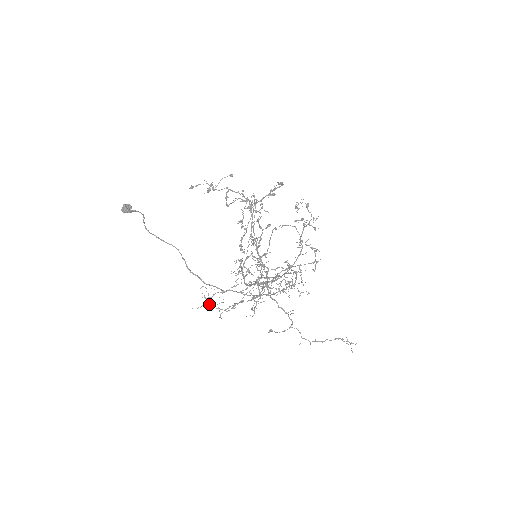
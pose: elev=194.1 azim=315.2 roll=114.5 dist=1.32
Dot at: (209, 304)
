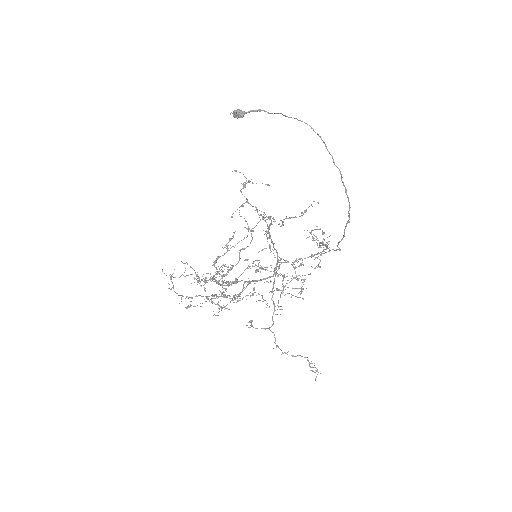
Dot at: (169, 288)
